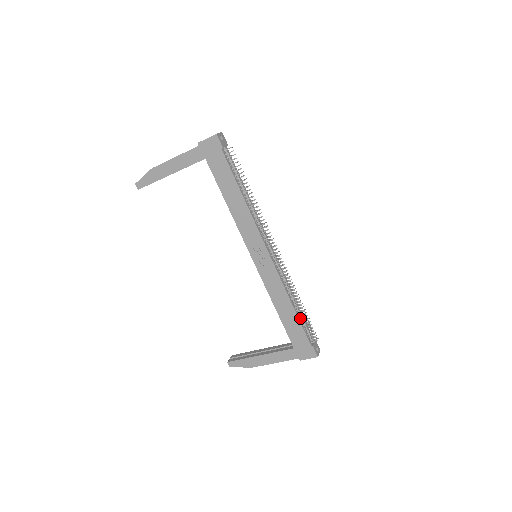
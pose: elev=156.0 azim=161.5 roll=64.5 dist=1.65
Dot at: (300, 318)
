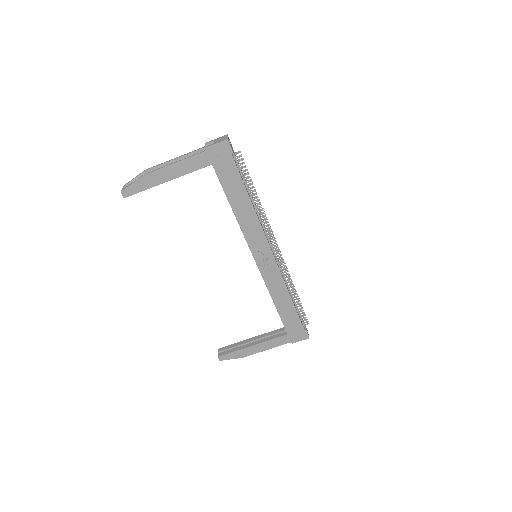
Dot at: (295, 307)
